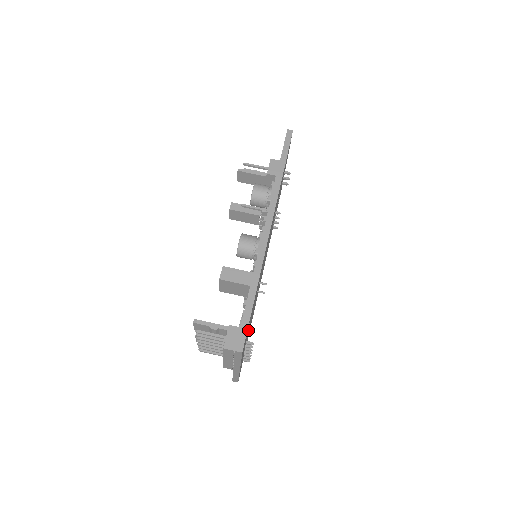
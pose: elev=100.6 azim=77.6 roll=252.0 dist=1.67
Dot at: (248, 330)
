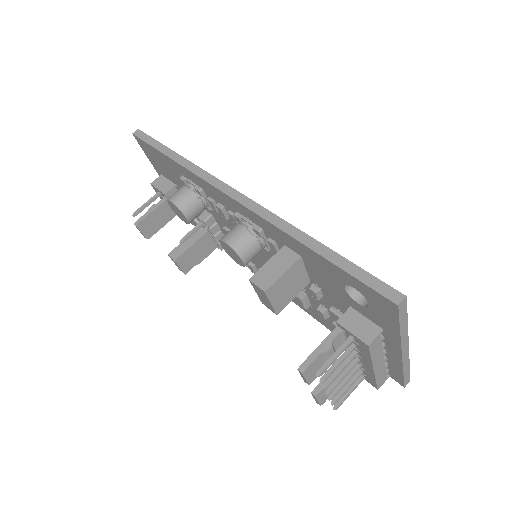
Dot at: occluded
